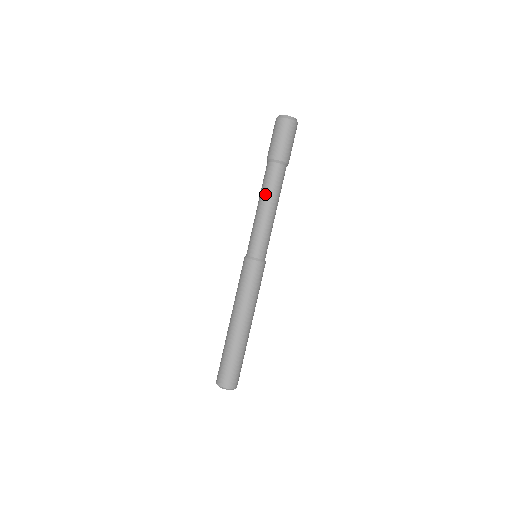
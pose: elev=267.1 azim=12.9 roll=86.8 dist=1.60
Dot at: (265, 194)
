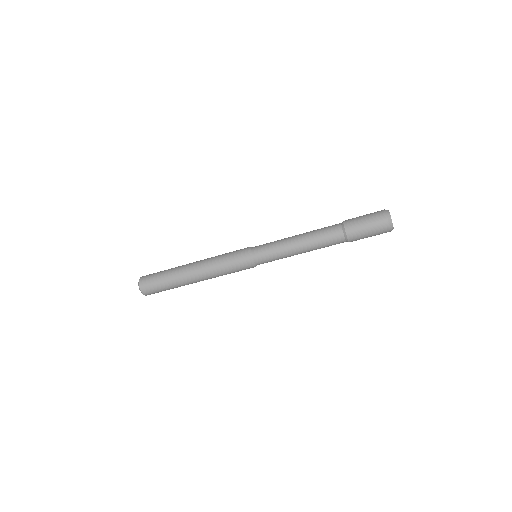
Dot at: (310, 234)
